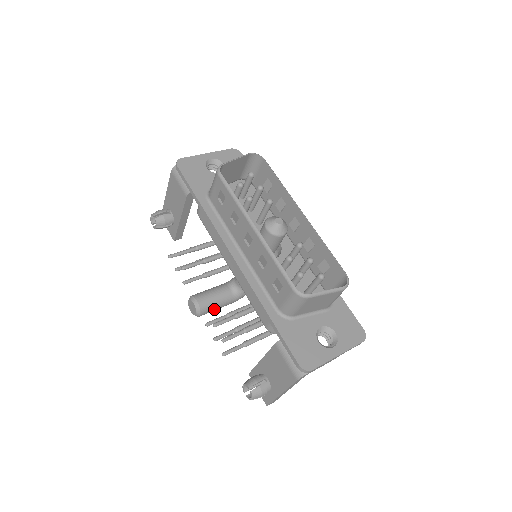
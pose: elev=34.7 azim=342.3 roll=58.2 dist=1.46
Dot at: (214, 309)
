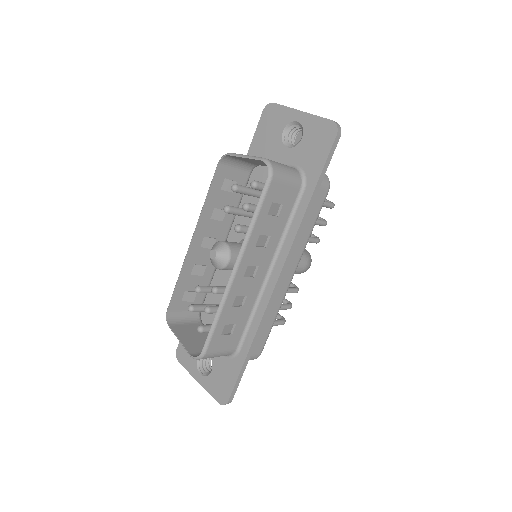
Dot at: occluded
